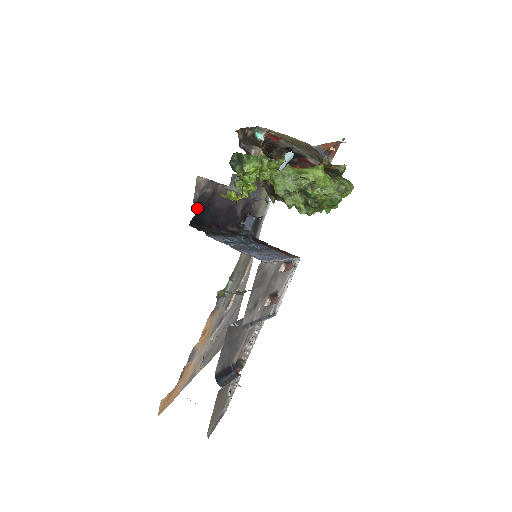
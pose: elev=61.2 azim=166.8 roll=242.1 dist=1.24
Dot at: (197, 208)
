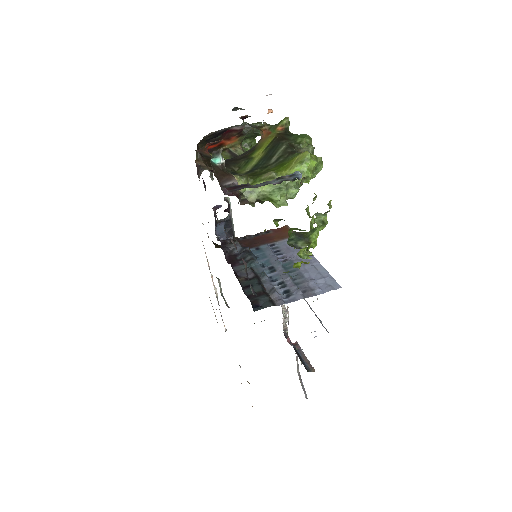
Dot at: (257, 295)
